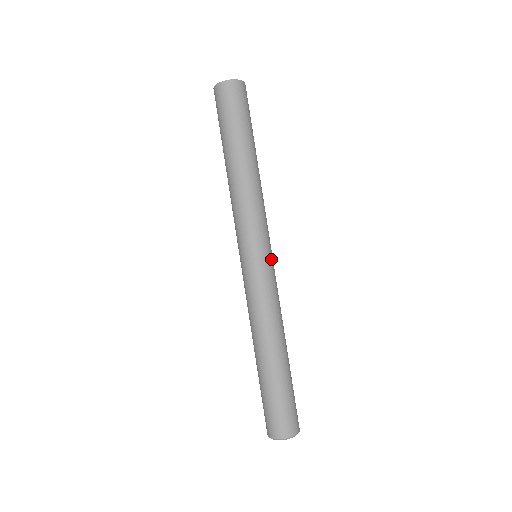
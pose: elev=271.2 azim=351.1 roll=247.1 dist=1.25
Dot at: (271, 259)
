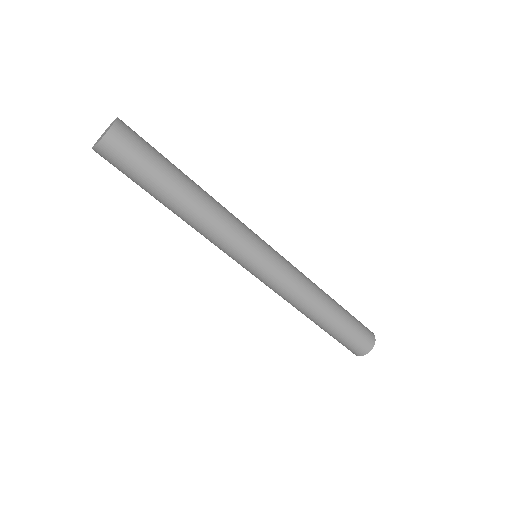
Dot at: (263, 267)
